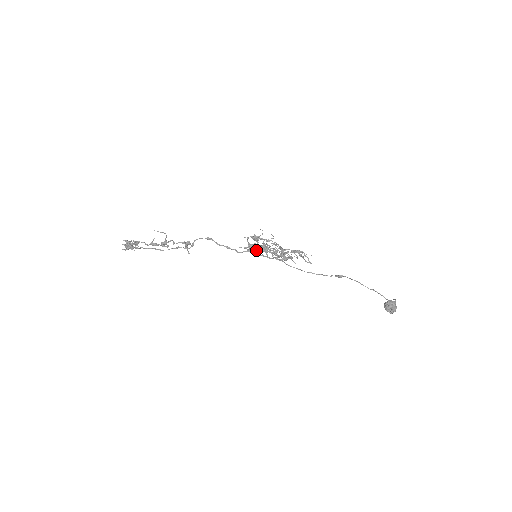
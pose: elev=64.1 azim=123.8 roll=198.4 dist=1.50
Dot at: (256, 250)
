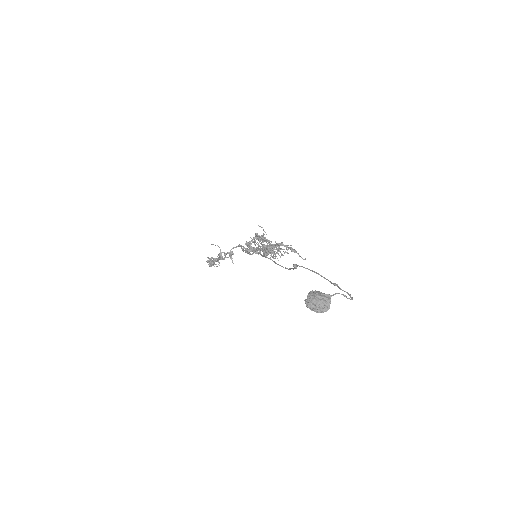
Dot at: (253, 249)
